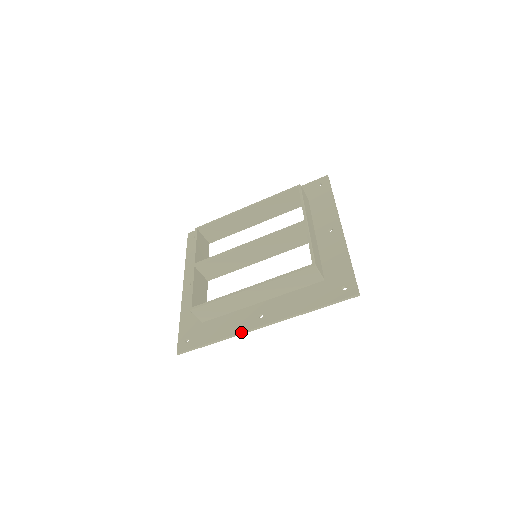
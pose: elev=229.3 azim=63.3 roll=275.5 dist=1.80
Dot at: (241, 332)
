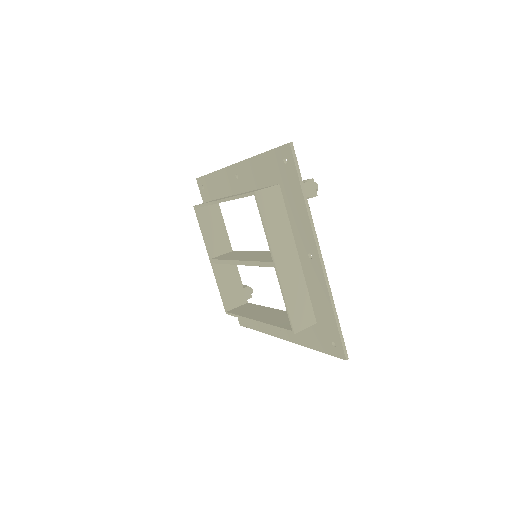
Dot at: occluded
